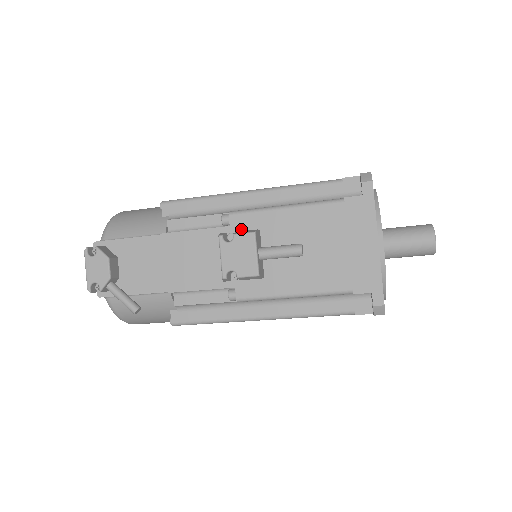
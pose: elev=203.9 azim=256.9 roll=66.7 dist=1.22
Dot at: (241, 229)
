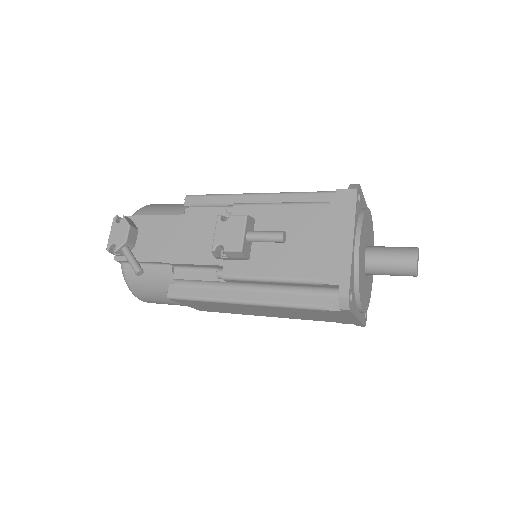
Dot at: occluded
